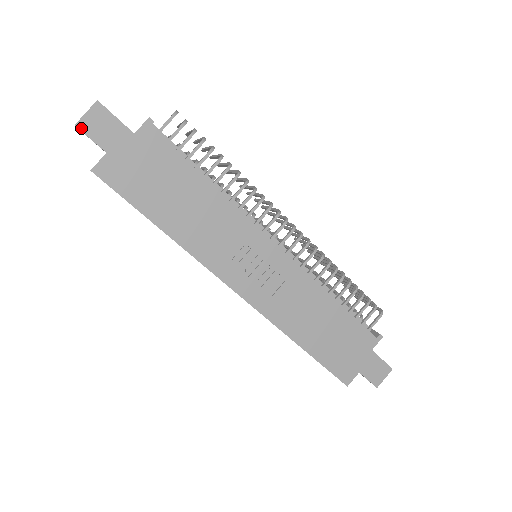
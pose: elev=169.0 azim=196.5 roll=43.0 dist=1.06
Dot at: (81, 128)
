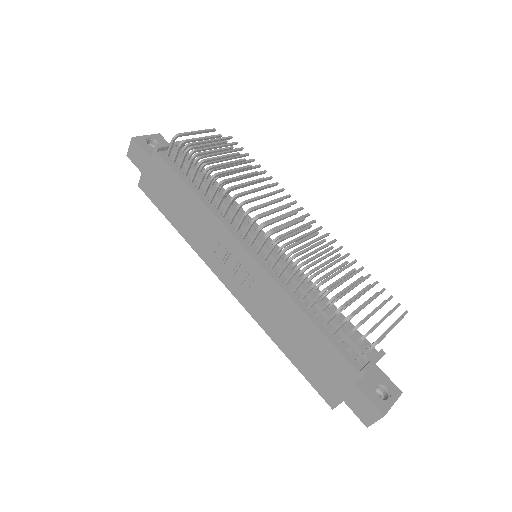
Dot at: (129, 157)
